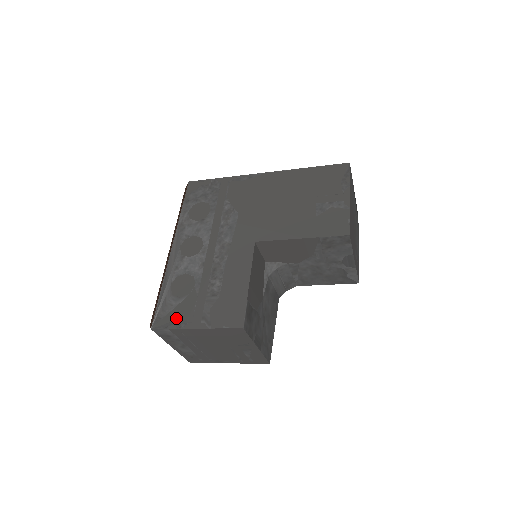
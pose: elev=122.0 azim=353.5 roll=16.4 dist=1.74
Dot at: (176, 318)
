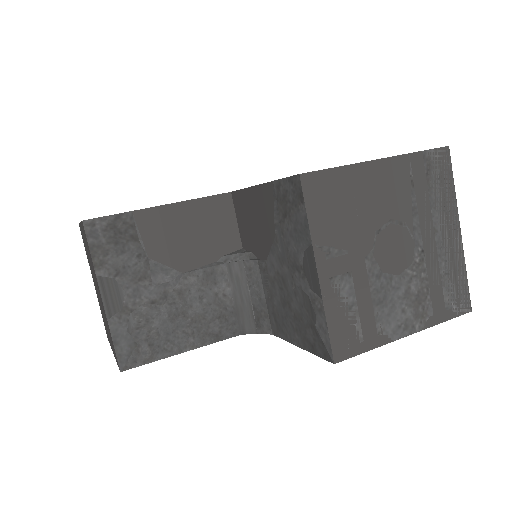
Dot at: occluded
